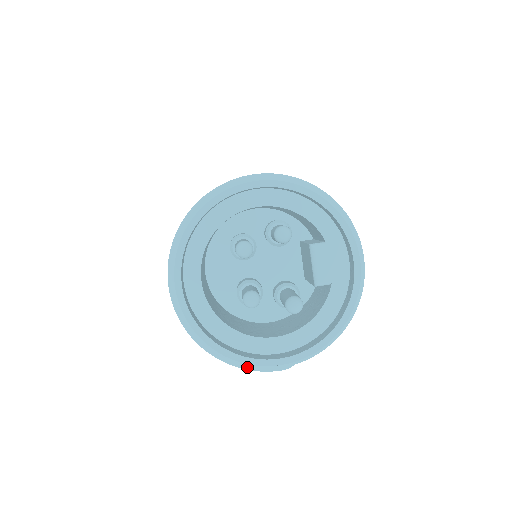
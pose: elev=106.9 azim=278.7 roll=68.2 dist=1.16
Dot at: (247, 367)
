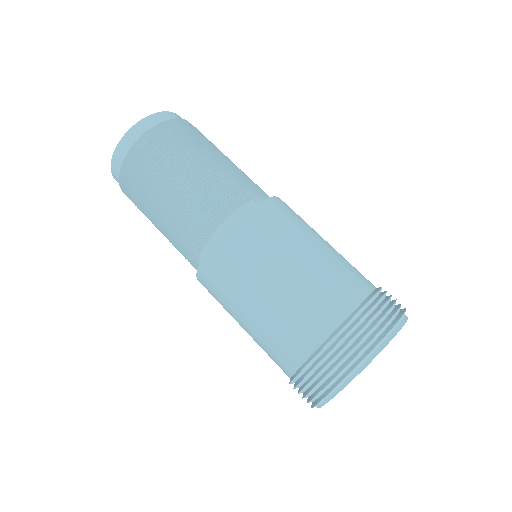
Dot at: occluded
